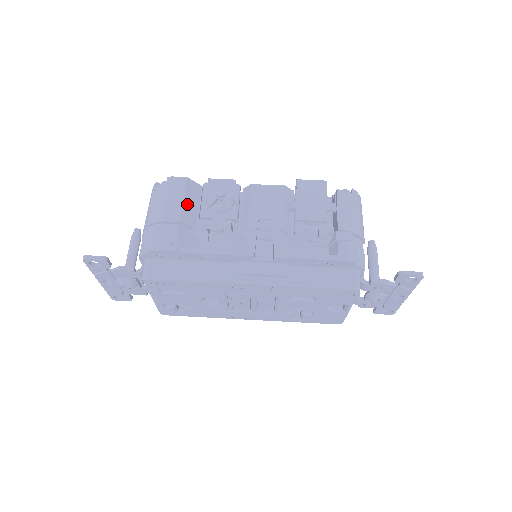
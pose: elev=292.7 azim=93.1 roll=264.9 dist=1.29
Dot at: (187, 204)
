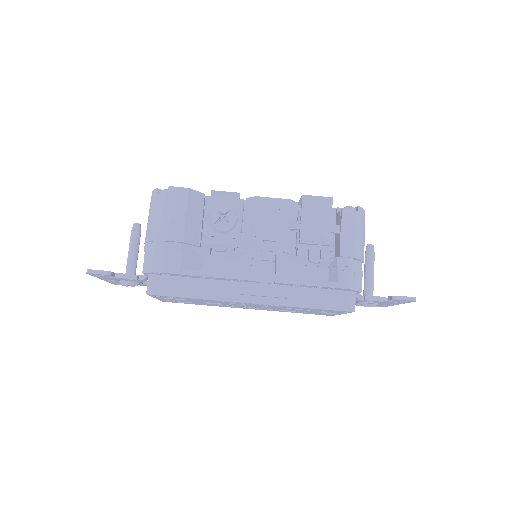
Dot at: (190, 220)
